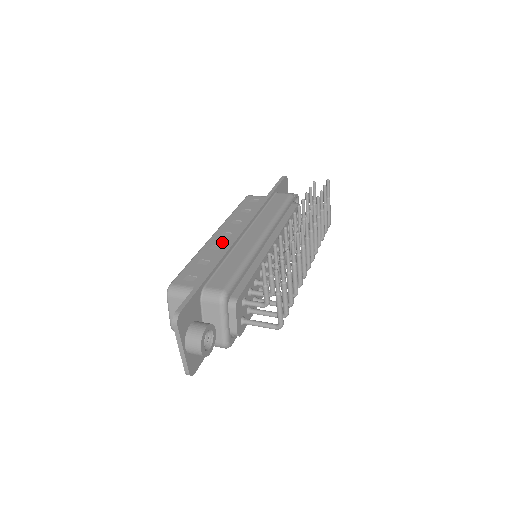
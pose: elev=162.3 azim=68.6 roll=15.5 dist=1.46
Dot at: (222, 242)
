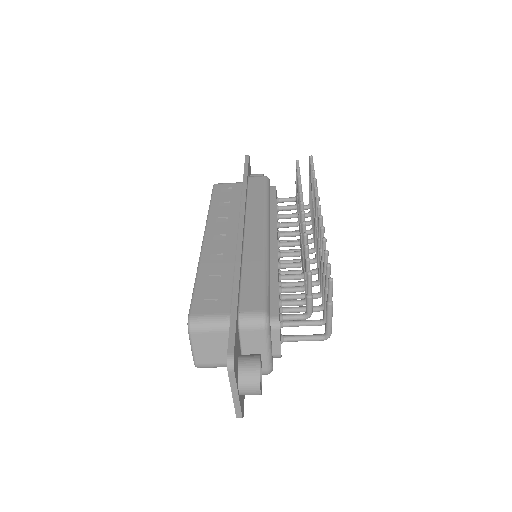
Dot at: (221, 248)
